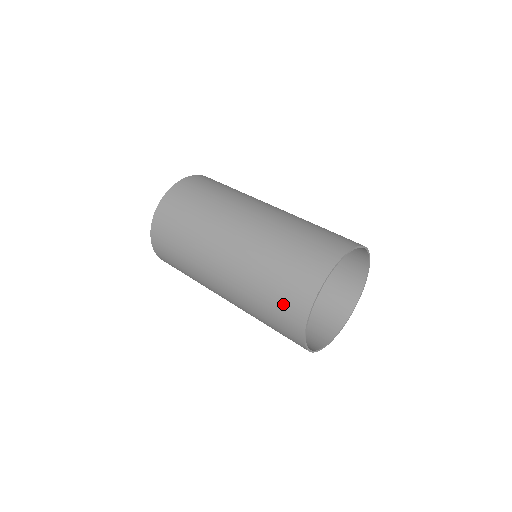
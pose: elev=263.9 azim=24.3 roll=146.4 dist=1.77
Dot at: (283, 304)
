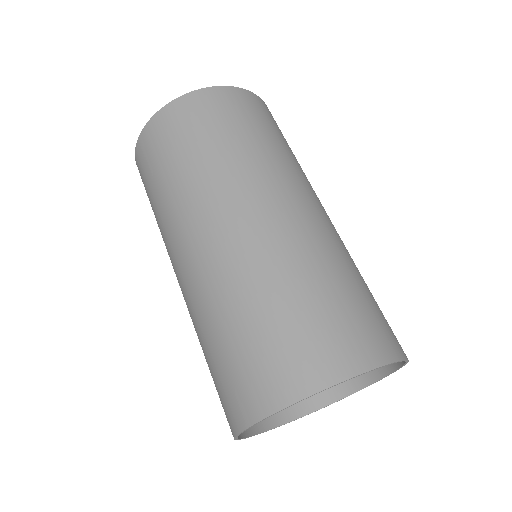
Dot at: (271, 353)
